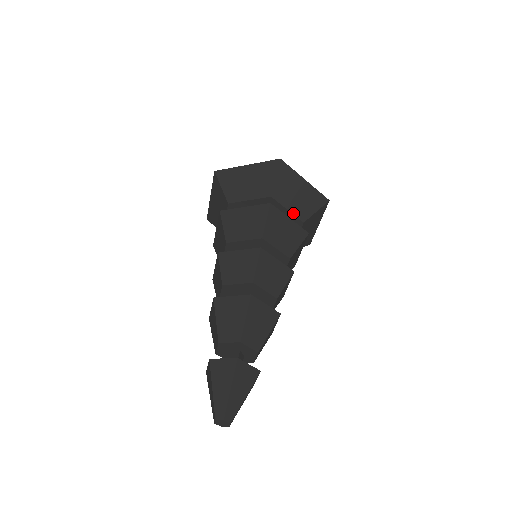
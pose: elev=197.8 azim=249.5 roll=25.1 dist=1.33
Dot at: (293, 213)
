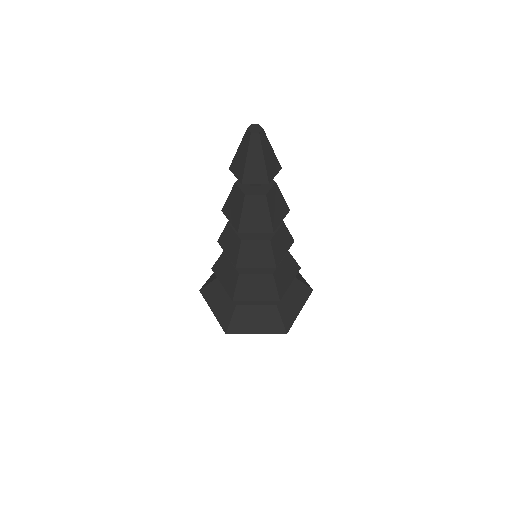
Dot at: occluded
